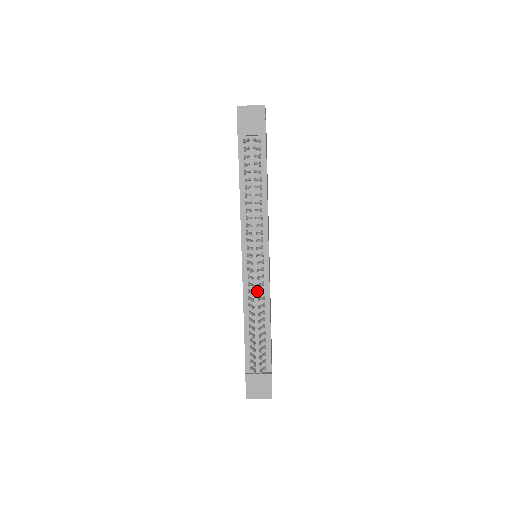
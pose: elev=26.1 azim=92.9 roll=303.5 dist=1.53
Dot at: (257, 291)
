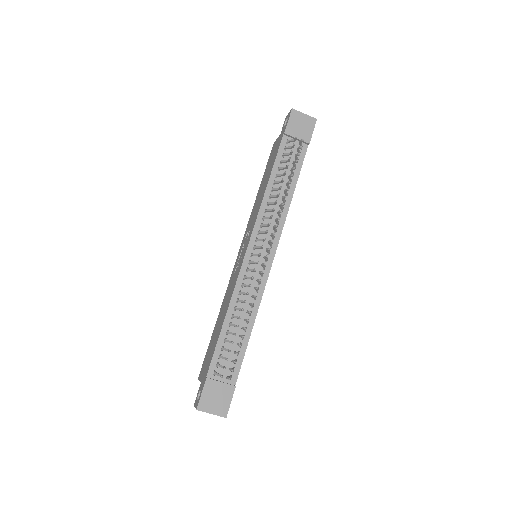
Dot at: (251, 288)
